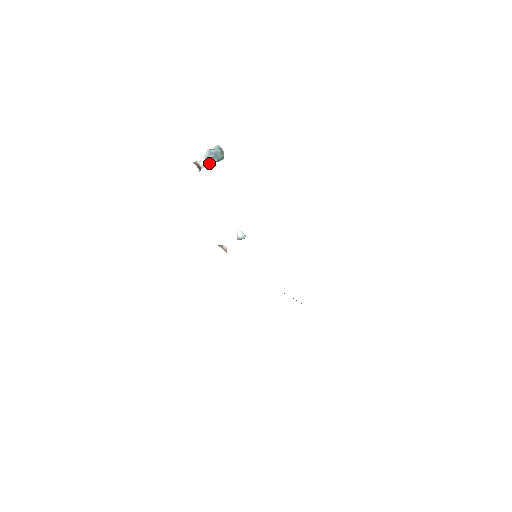
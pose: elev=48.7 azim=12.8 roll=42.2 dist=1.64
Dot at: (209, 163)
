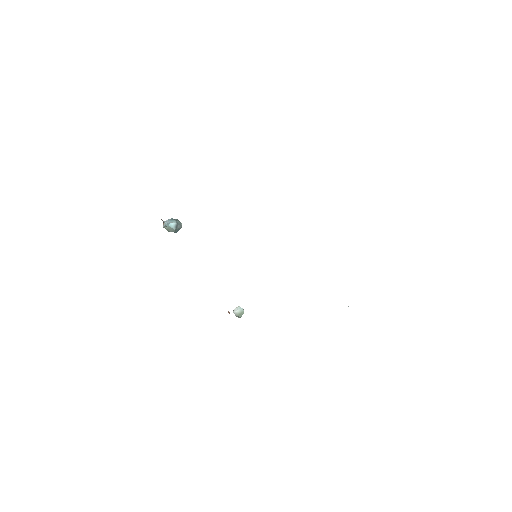
Dot at: (170, 225)
